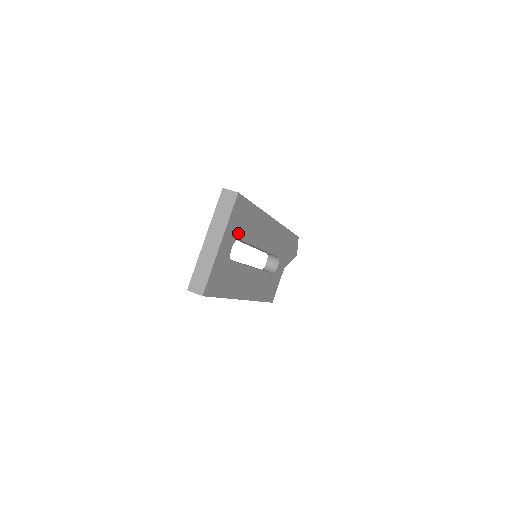
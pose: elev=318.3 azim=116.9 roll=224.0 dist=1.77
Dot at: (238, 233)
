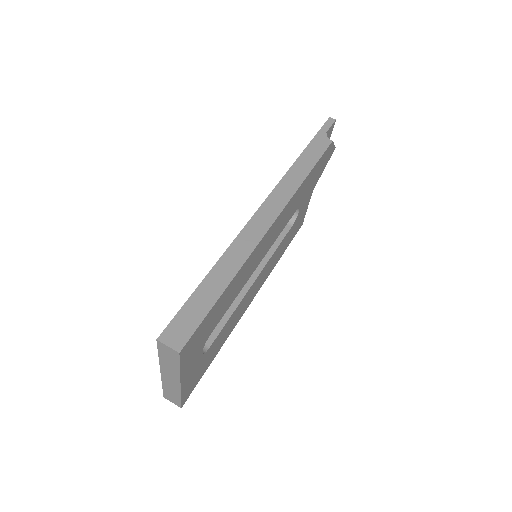
Dot at: (205, 337)
